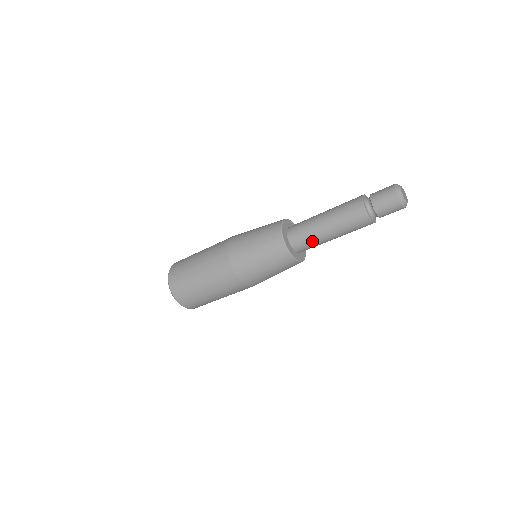
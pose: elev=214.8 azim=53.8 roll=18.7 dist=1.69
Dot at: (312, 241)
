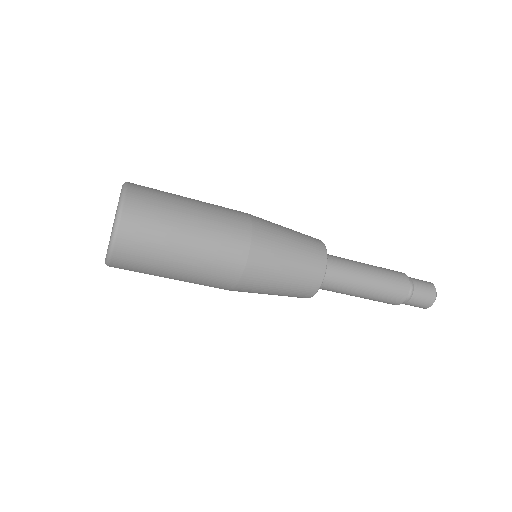
Dot at: (345, 279)
